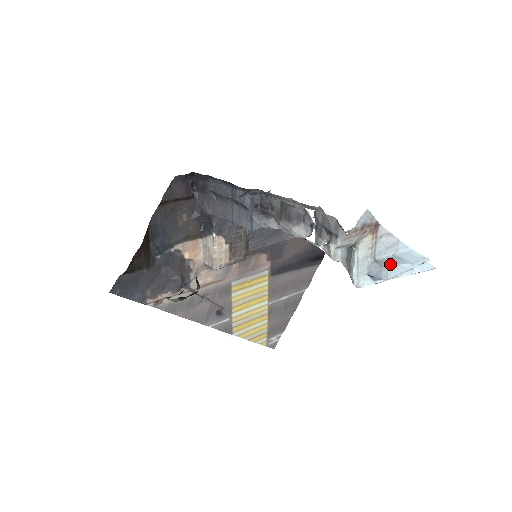
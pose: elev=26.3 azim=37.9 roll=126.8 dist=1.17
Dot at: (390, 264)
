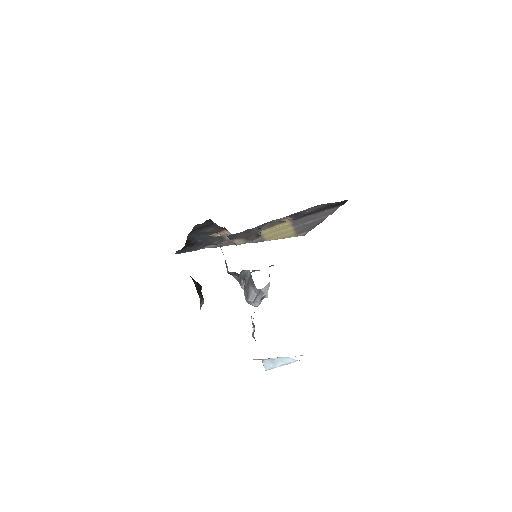
Dot at: (270, 365)
